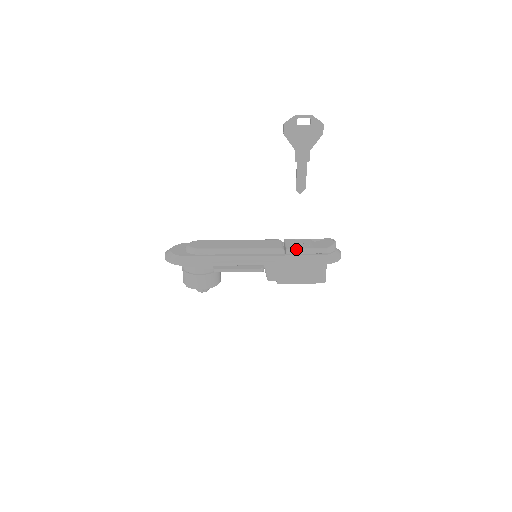
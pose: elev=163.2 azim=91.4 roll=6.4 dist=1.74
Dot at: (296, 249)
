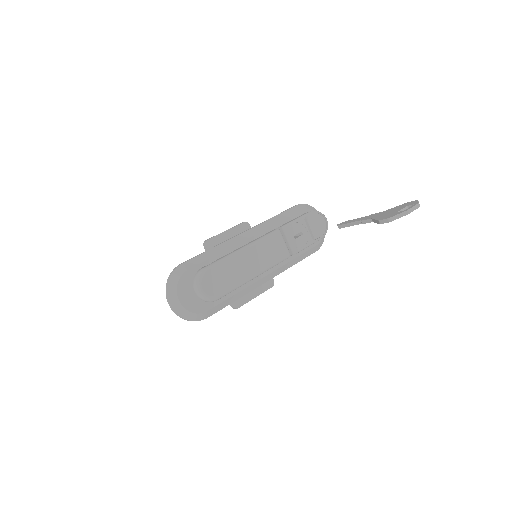
Dot at: occluded
